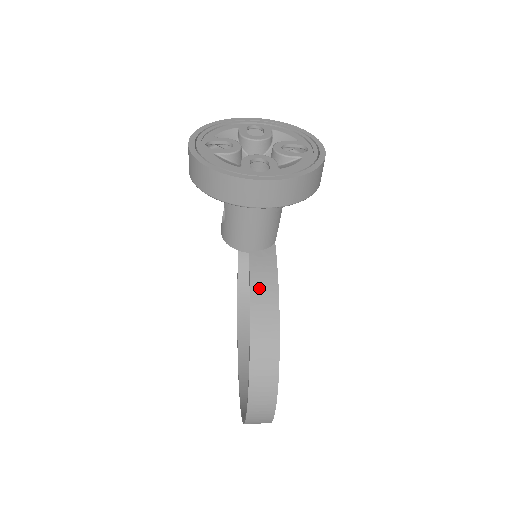
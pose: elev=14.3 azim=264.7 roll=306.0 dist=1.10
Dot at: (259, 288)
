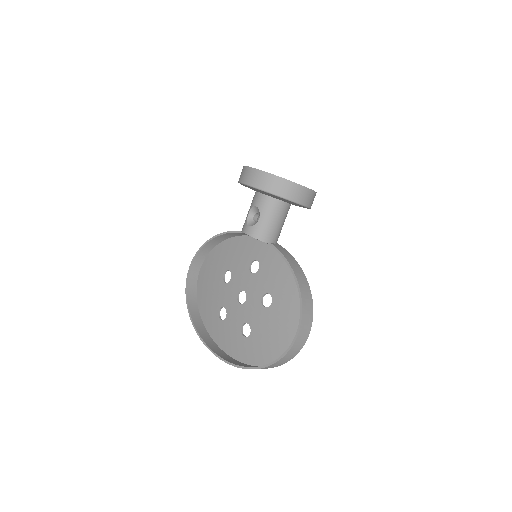
Dot at: (289, 259)
